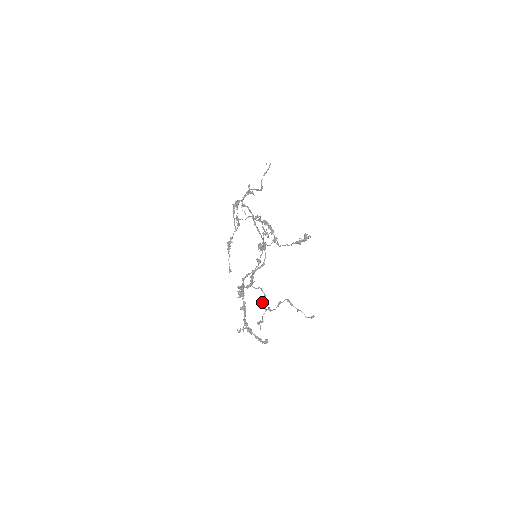
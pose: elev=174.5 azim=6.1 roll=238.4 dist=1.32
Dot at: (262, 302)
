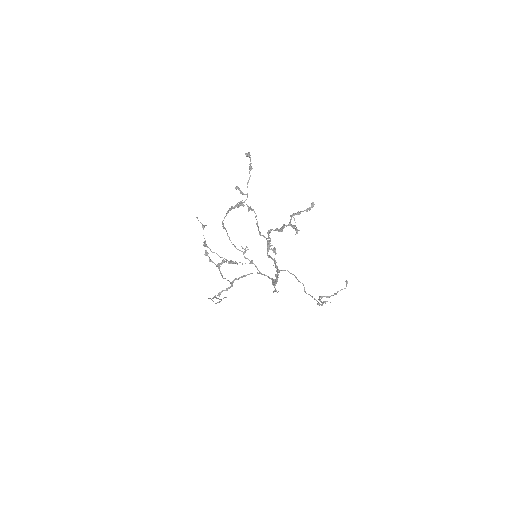
Dot at: (305, 292)
